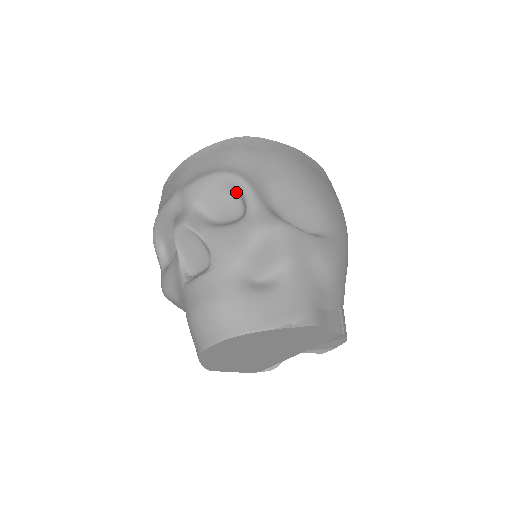
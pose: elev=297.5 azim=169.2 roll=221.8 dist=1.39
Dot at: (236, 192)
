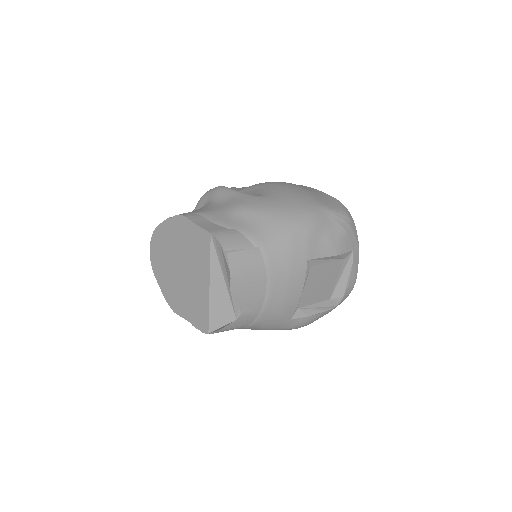
Dot at: occluded
